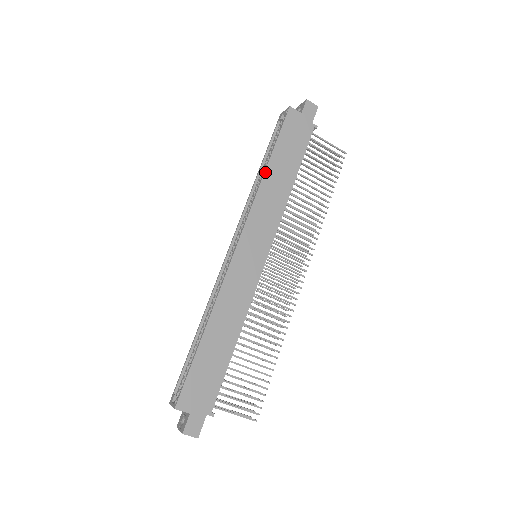
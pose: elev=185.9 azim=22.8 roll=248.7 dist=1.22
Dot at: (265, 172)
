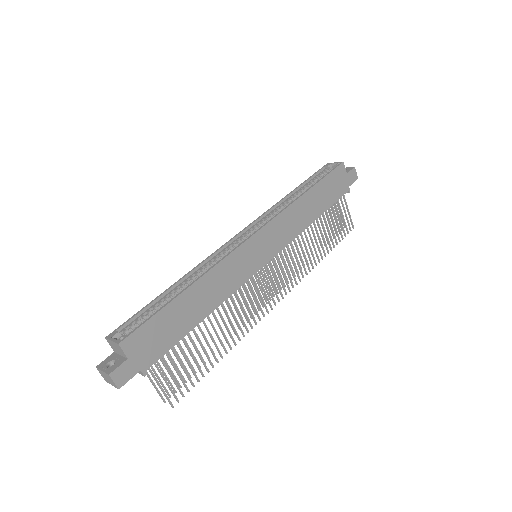
Dot at: (303, 194)
